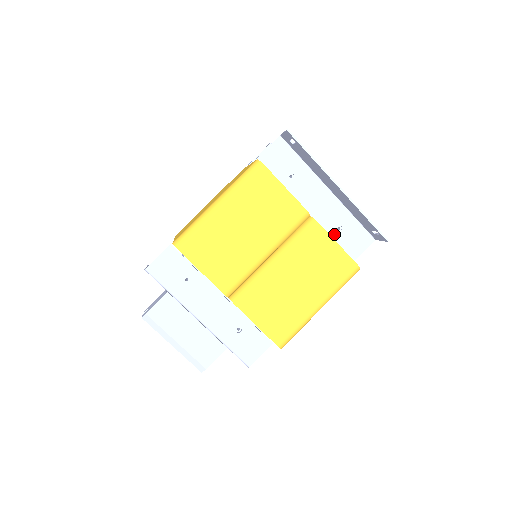
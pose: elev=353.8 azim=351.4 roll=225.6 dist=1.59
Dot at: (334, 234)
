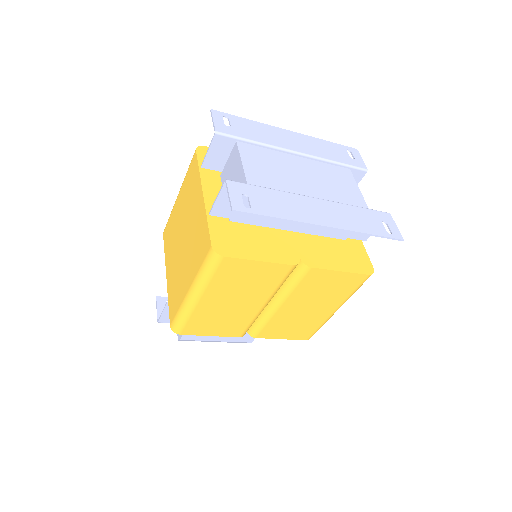
Dot at: (336, 231)
